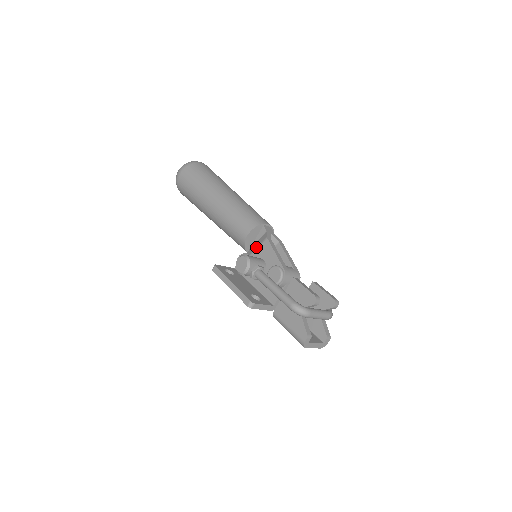
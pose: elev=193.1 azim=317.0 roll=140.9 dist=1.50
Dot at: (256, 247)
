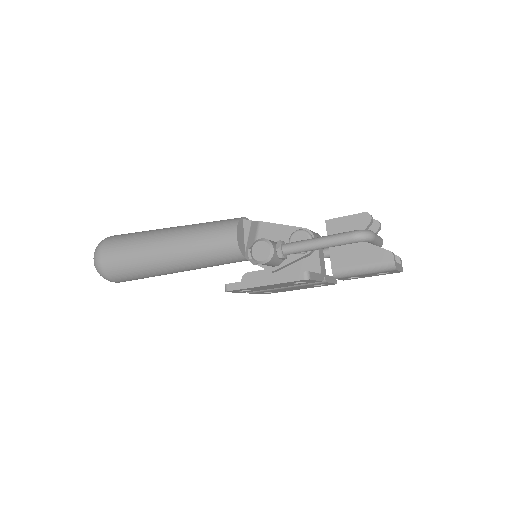
Dot at: (253, 240)
